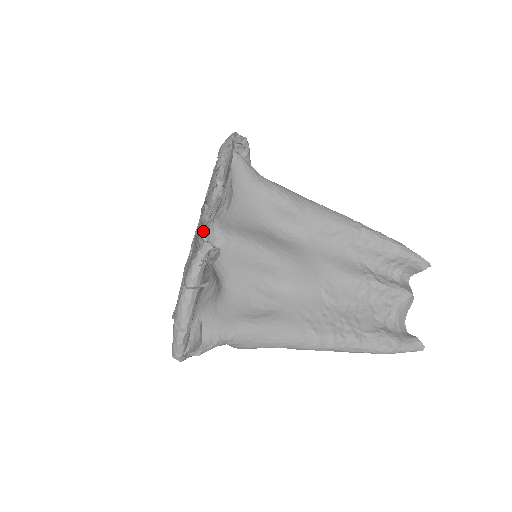
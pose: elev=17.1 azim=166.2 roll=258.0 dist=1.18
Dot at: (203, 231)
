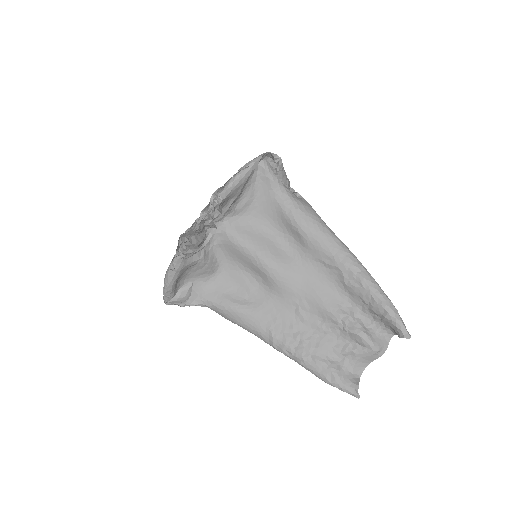
Dot at: occluded
